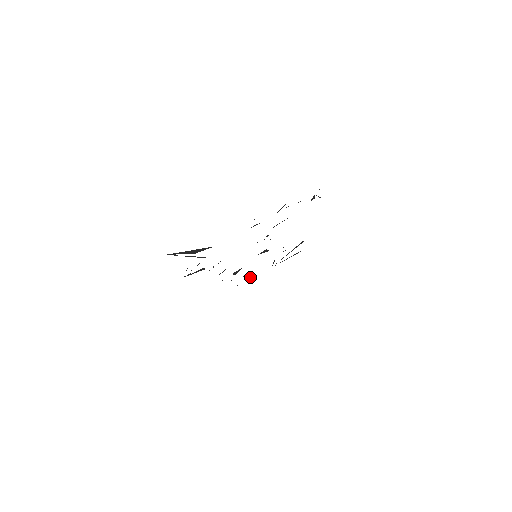
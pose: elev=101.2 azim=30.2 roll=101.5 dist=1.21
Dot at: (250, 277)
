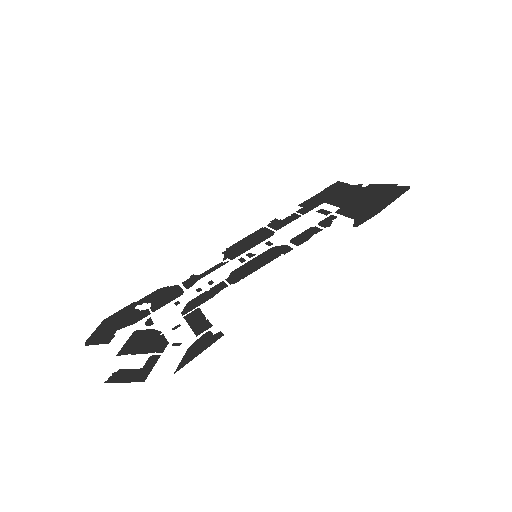
Dot at: (331, 194)
